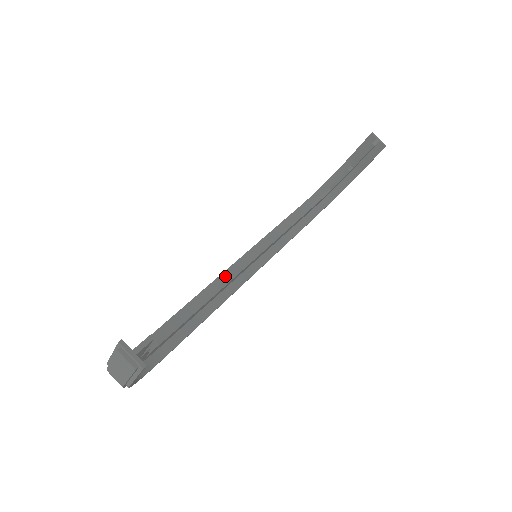
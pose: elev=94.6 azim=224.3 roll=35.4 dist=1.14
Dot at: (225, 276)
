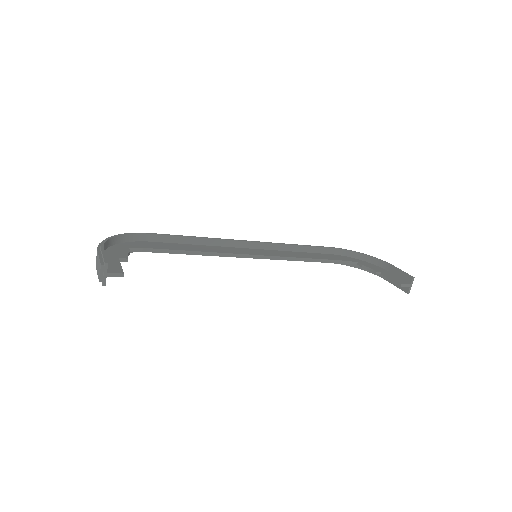
Dot at: (229, 243)
